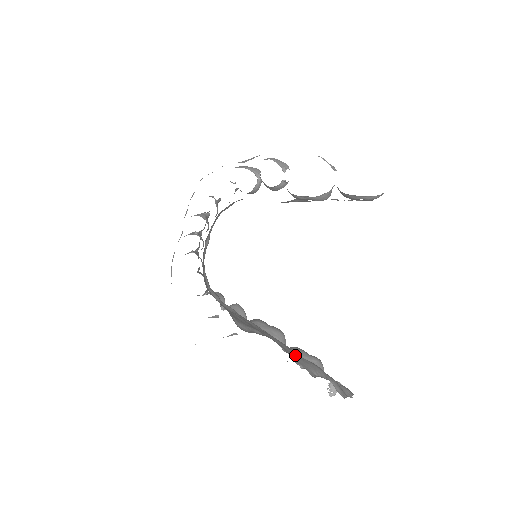
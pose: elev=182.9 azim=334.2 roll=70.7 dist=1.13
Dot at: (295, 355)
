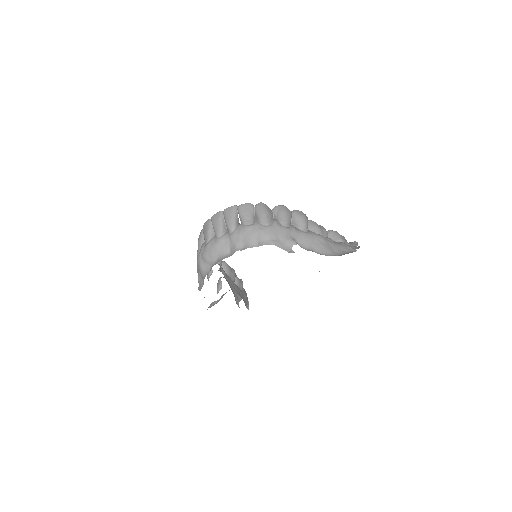
Dot at: (243, 297)
